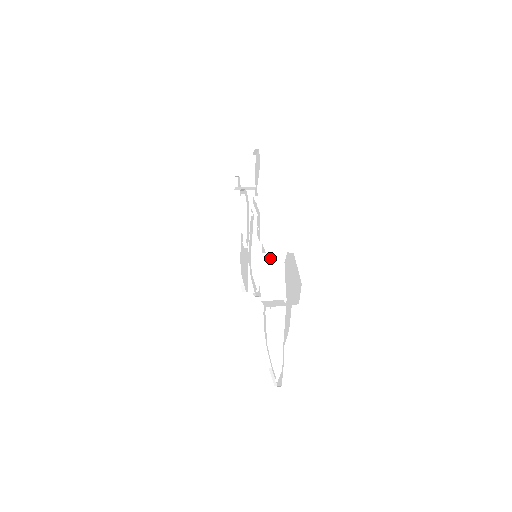
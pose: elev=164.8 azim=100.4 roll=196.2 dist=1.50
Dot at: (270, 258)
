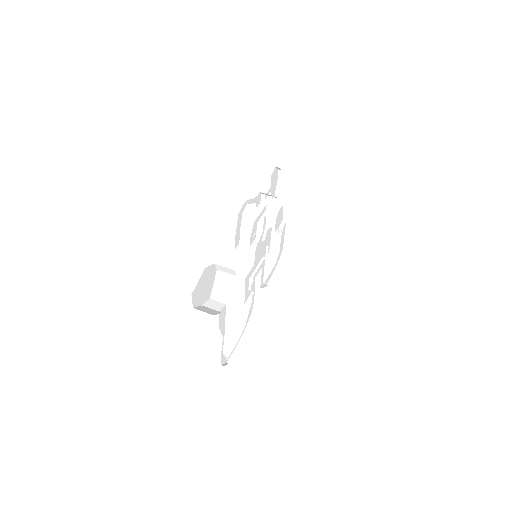
Dot at: (224, 269)
